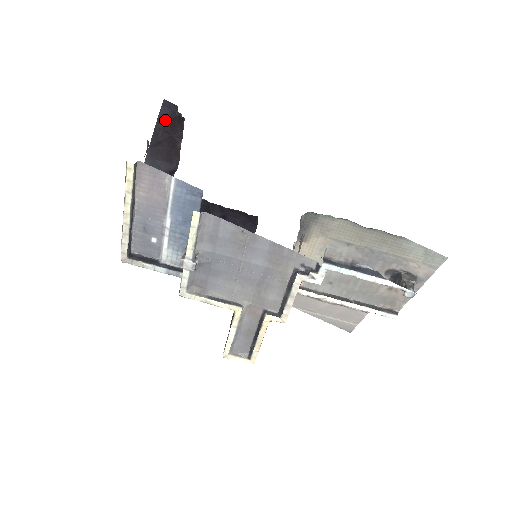
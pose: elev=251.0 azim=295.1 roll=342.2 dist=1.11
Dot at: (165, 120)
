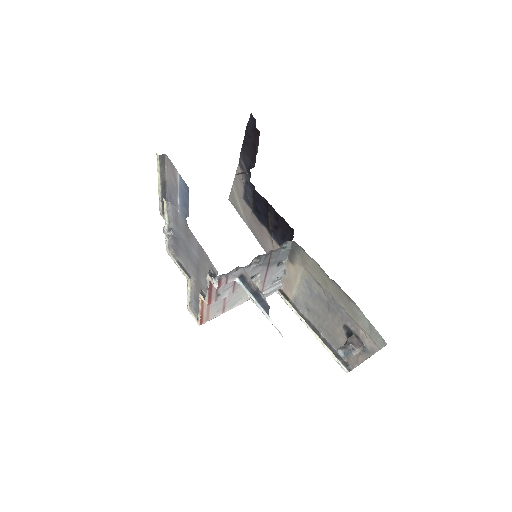
Dot at: occluded
